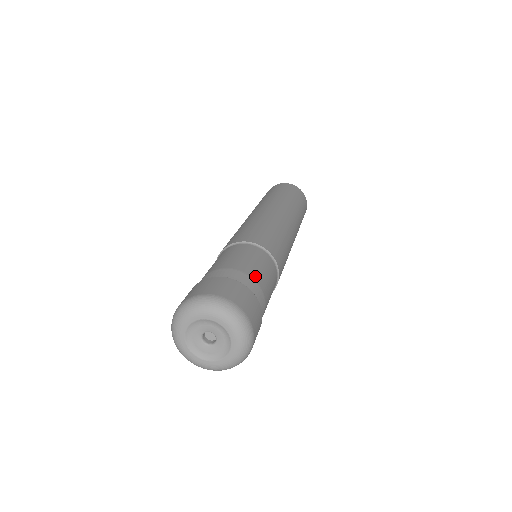
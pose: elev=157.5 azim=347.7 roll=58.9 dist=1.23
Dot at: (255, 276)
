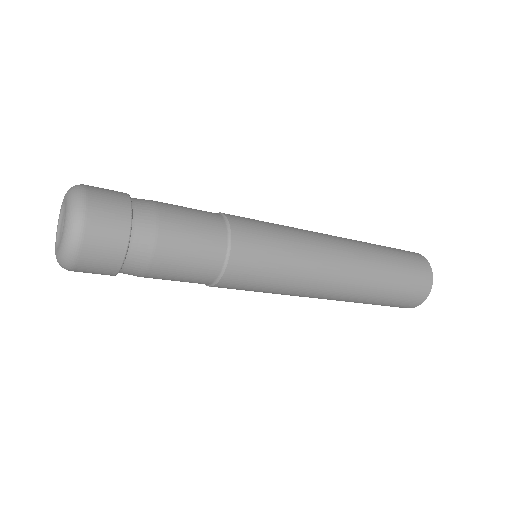
Dot at: (164, 210)
